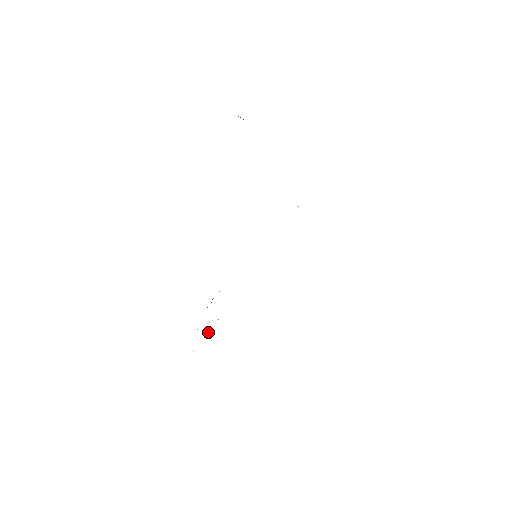
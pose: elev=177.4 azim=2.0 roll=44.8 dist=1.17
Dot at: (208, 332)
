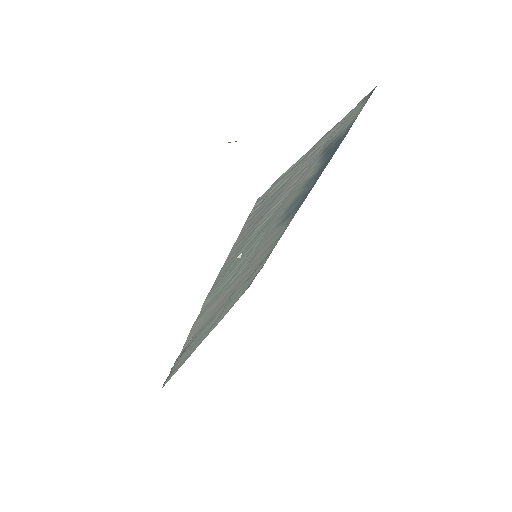
Dot at: (280, 186)
